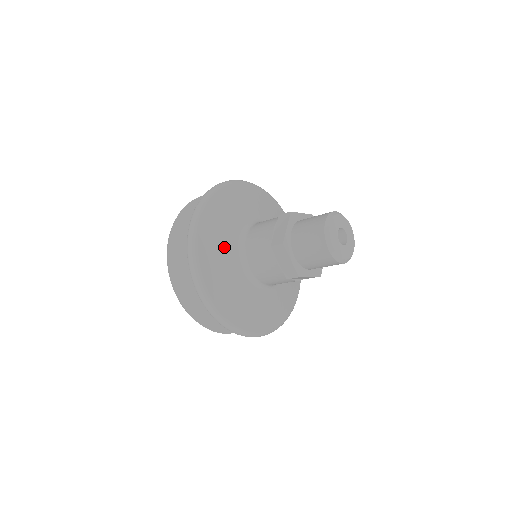
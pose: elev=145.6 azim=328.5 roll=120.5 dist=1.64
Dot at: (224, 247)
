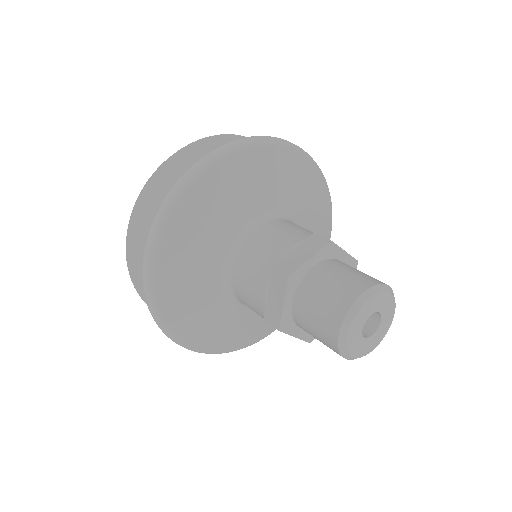
Dot at: (202, 296)
